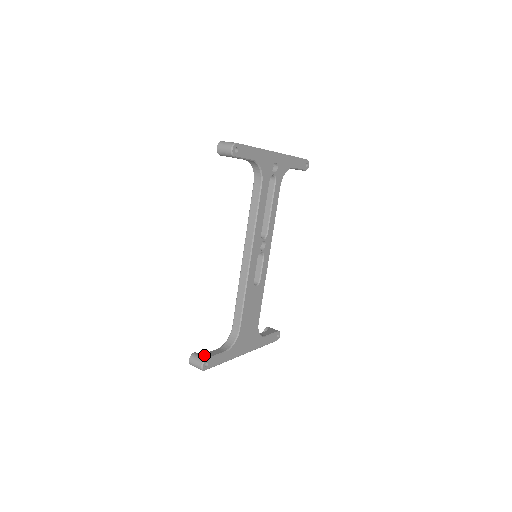
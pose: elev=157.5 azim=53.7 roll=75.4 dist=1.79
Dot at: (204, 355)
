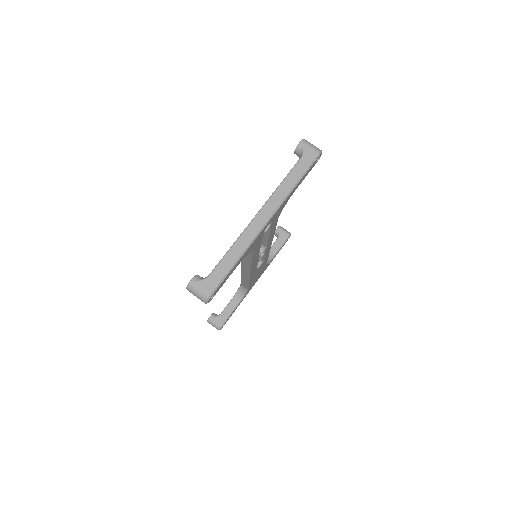
Dot at: (219, 320)
